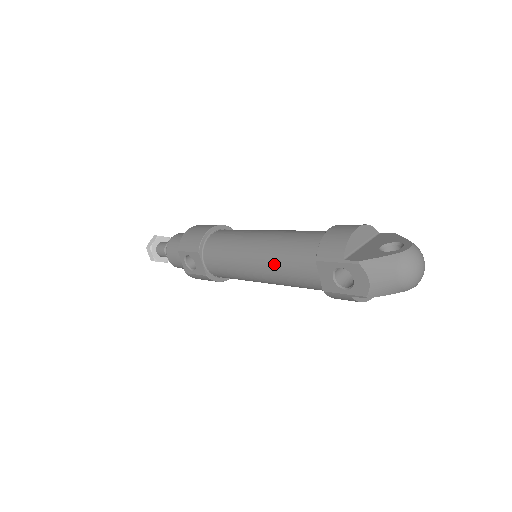
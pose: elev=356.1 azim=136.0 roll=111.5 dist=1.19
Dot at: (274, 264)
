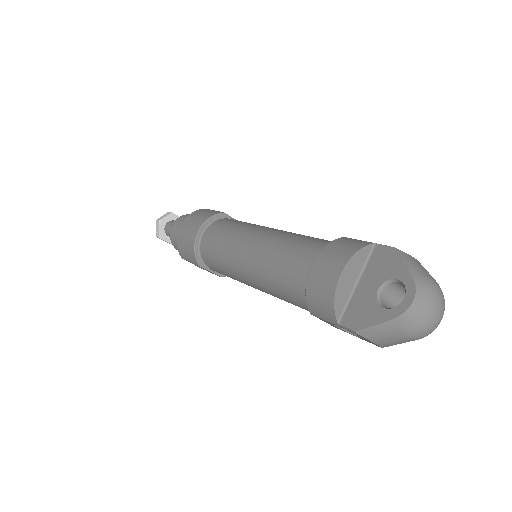
Dot at: (273, 294)
